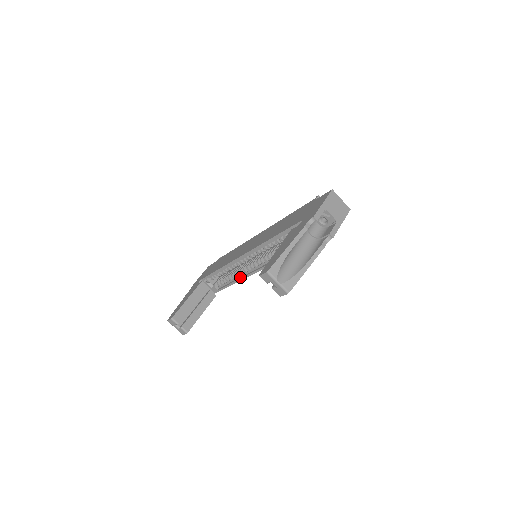
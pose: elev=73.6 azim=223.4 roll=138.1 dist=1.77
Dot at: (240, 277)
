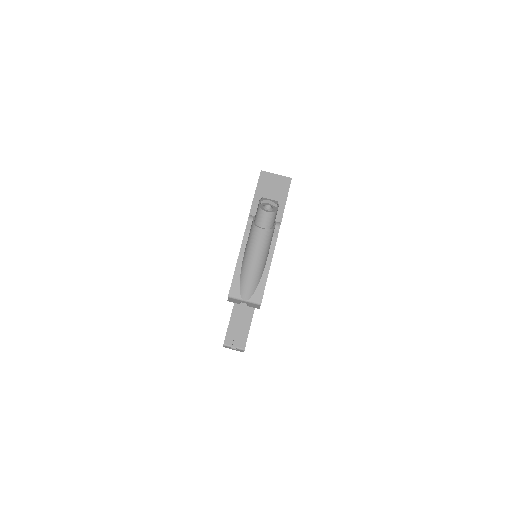
Dot at: occluded
